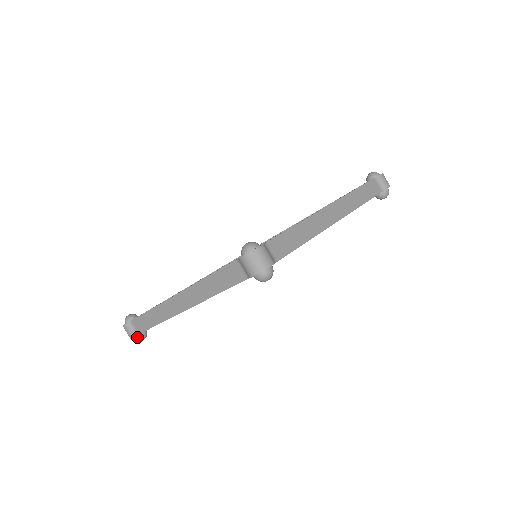
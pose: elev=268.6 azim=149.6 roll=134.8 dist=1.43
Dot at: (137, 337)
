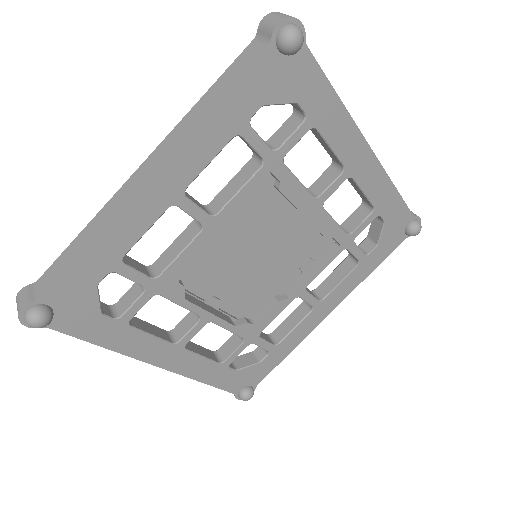
Dot at: (33, 308)
